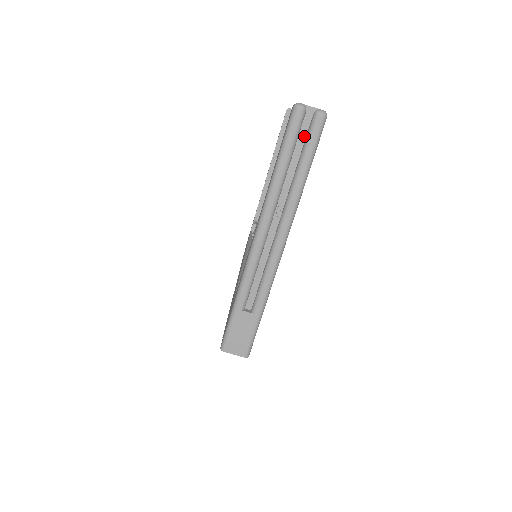
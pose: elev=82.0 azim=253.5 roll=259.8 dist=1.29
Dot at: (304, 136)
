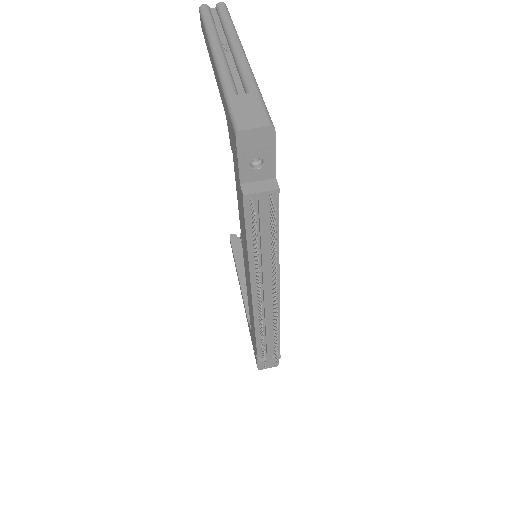
Dot at: (217, 17)
